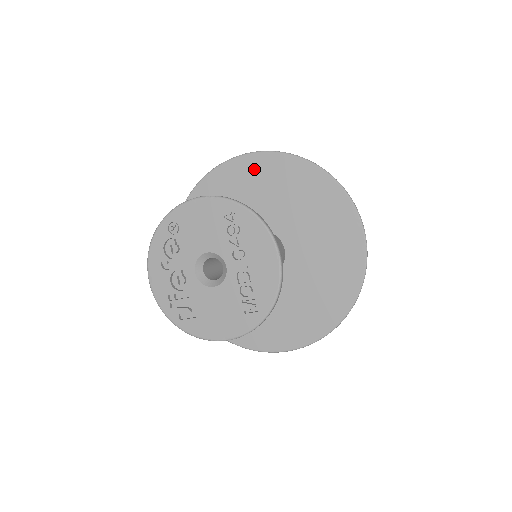
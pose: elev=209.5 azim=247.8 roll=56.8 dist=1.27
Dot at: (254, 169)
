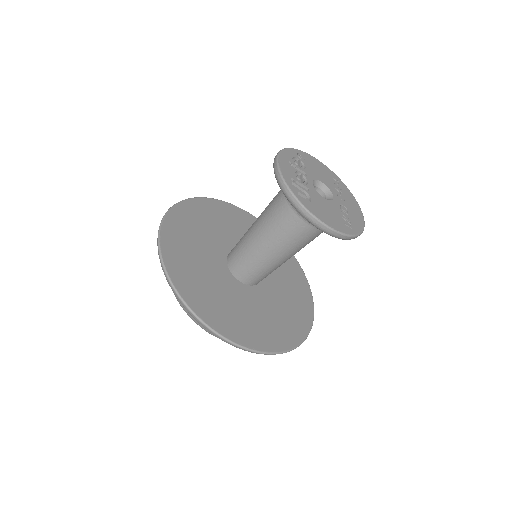
Dot at: (250, 221)
